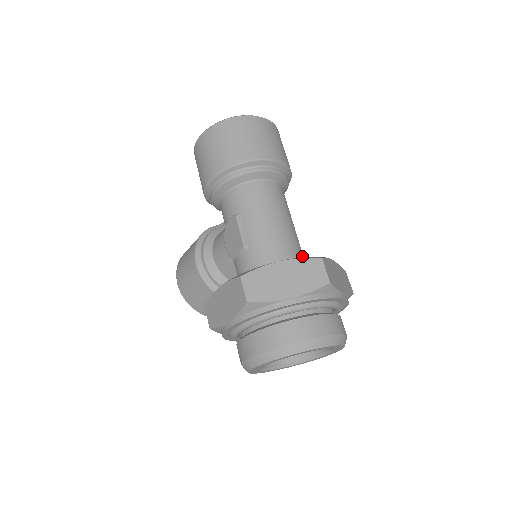
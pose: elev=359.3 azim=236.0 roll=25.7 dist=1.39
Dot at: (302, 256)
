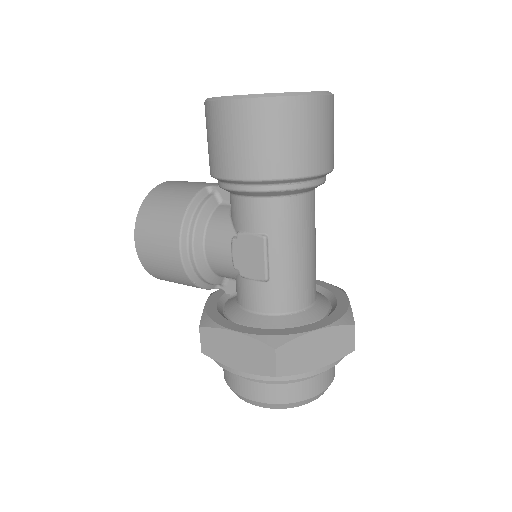
Dot at: occluded
